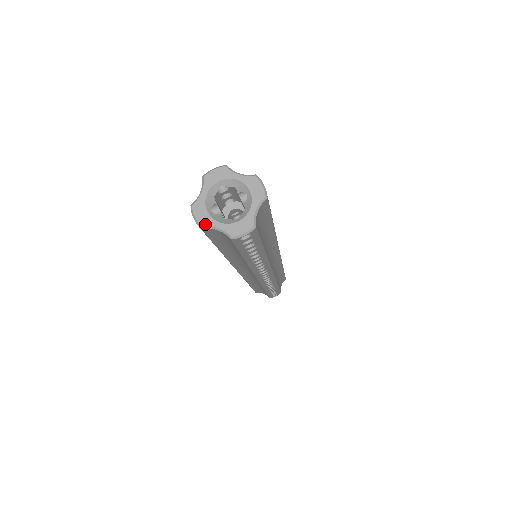
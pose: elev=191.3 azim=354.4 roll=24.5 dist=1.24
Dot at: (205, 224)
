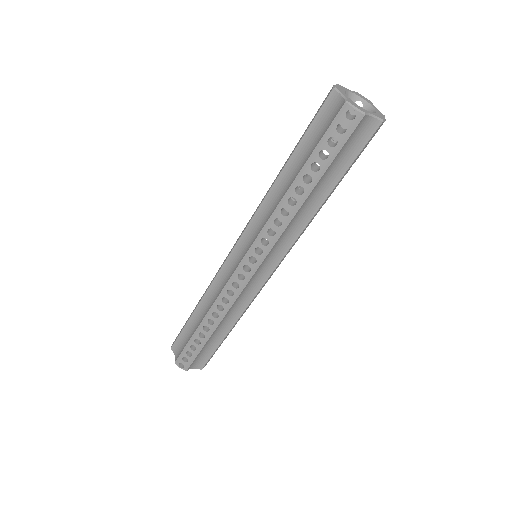
Dot at: (365, 111)
